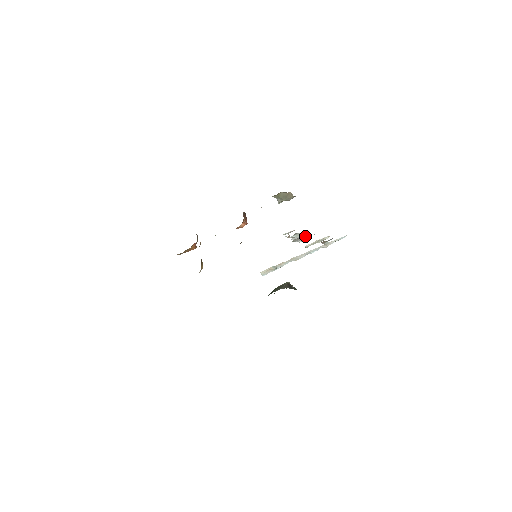
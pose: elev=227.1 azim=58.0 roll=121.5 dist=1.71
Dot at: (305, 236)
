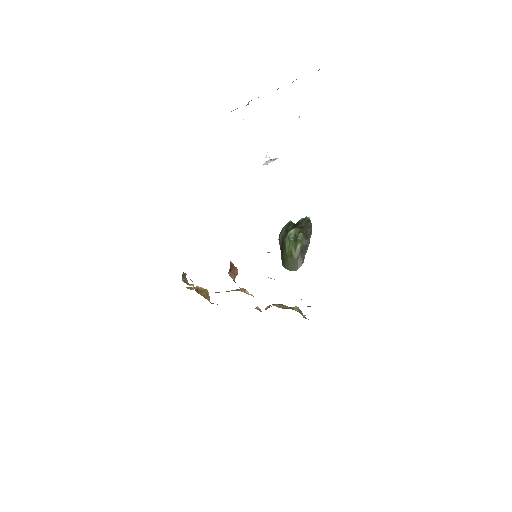
Dot at: occluded
